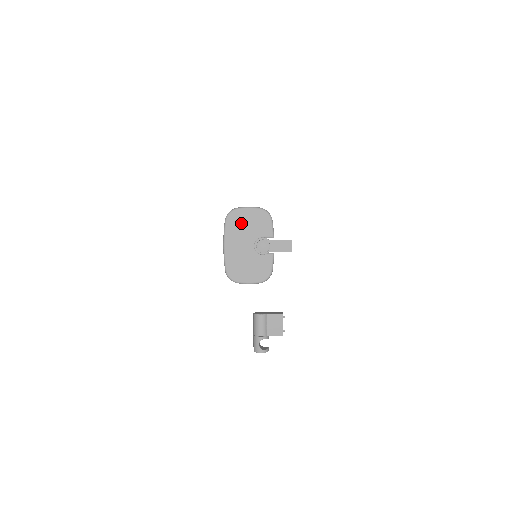
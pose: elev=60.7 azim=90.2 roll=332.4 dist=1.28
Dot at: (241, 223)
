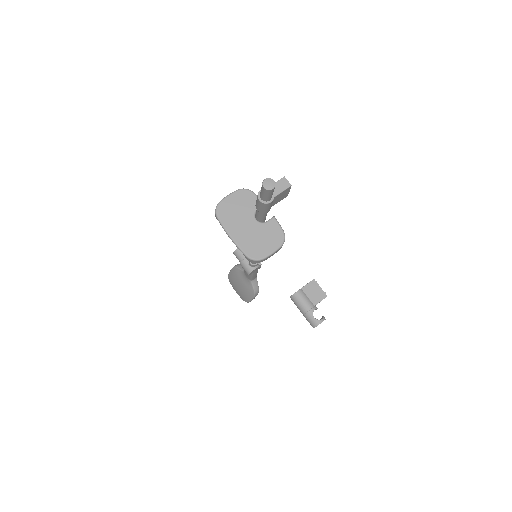
Dot at: (231, 211)
